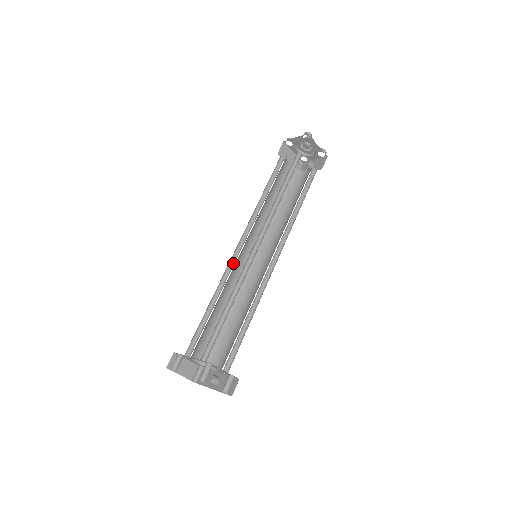
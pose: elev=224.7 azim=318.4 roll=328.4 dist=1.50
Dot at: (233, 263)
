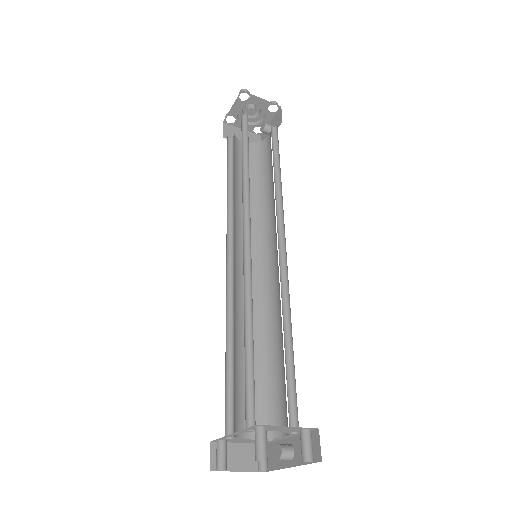
Dot at: (232, 281)
